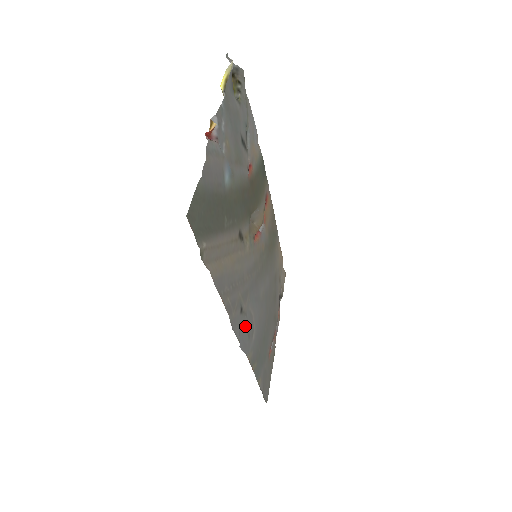
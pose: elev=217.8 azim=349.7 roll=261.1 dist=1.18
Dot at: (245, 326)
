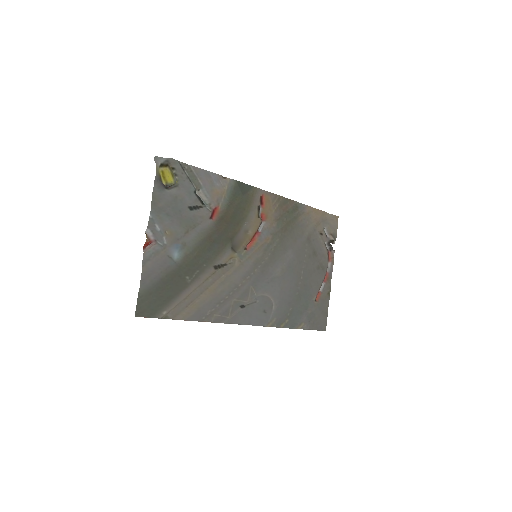
Dot at: (257, 309)
